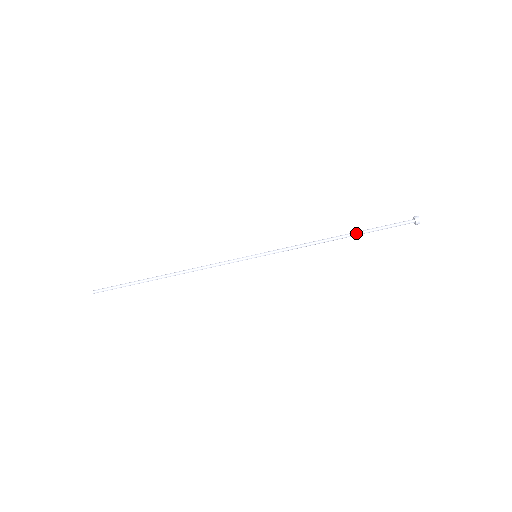
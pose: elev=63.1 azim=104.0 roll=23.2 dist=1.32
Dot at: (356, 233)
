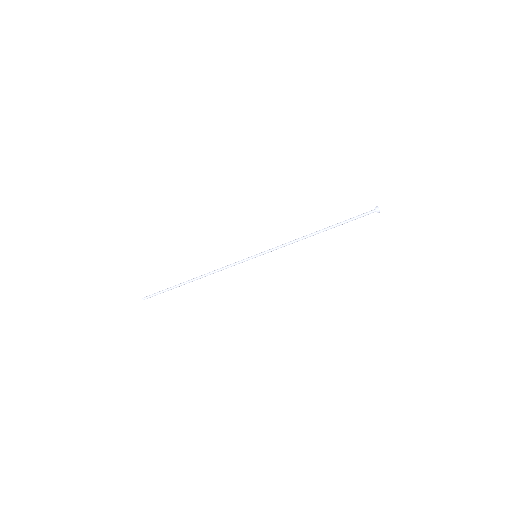
Dot at: (331, 228)
